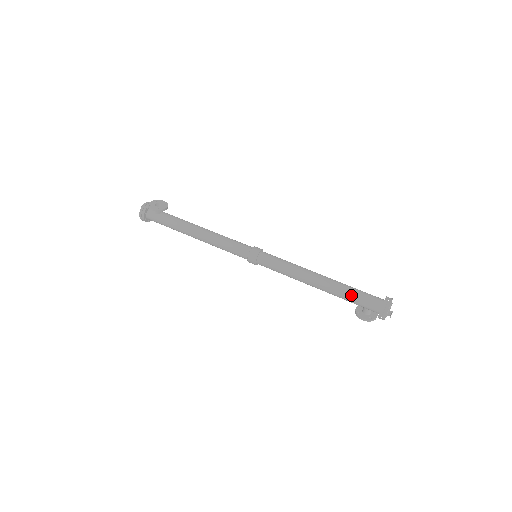
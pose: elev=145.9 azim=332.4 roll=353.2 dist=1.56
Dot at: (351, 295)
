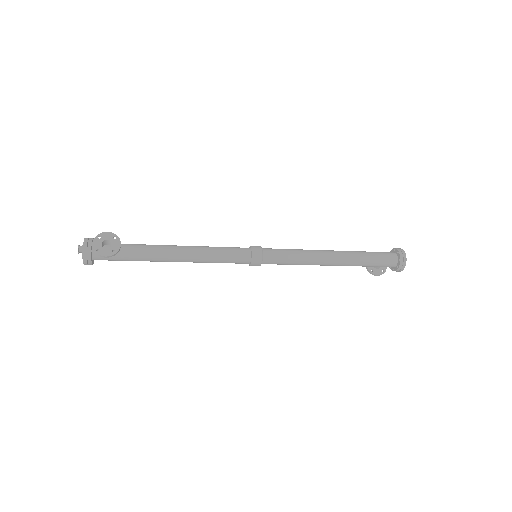
Dot at: (368, 263)
